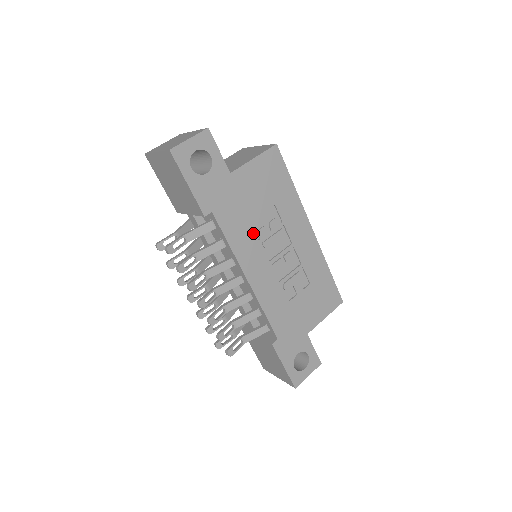
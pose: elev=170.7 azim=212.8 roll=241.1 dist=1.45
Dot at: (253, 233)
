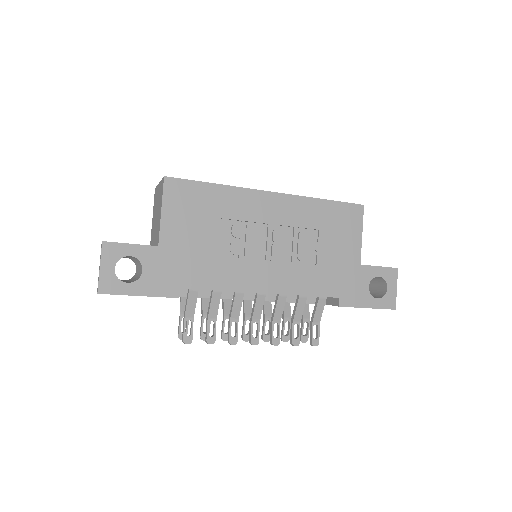
Dot at: (228, 259)
